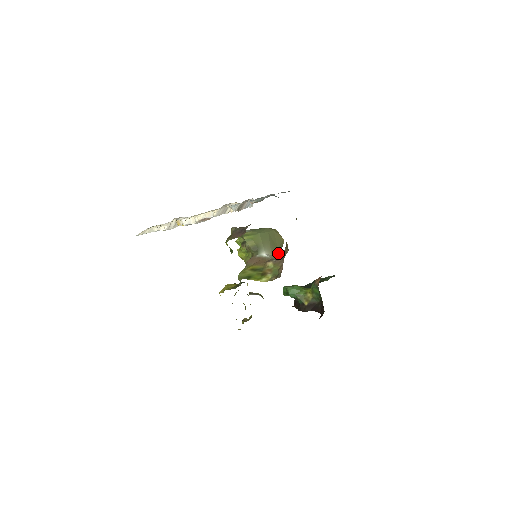
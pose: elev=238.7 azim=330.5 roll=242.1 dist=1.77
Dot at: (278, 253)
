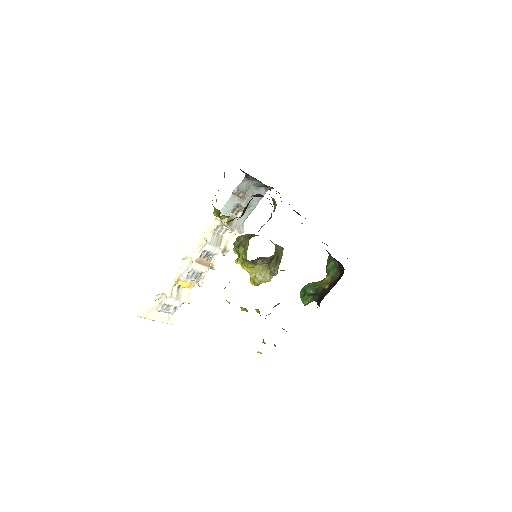
Dot at: (279, 252)
